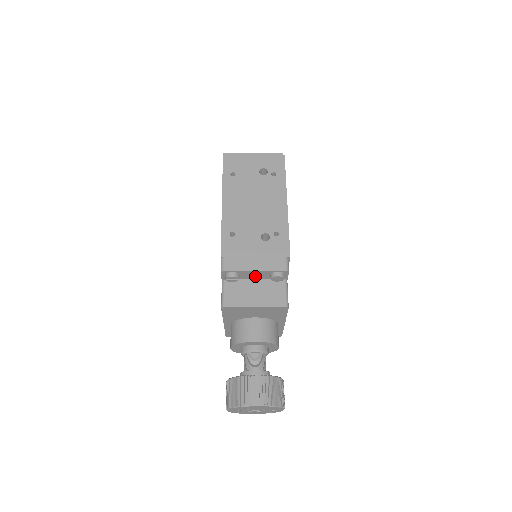
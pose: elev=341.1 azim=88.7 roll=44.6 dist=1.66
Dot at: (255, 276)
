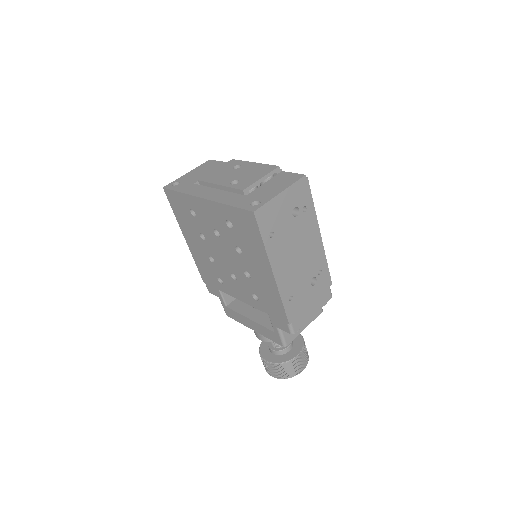
Dot at: occluded
